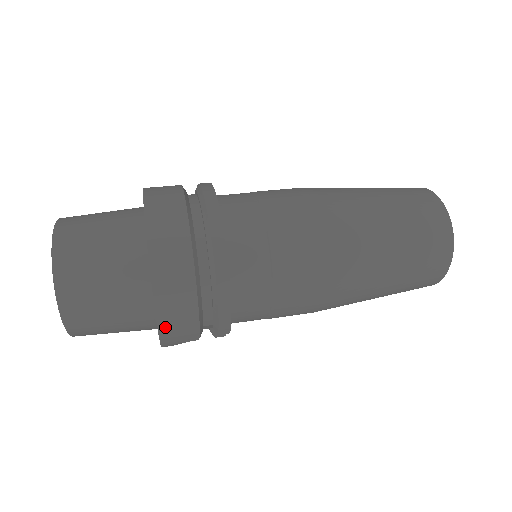
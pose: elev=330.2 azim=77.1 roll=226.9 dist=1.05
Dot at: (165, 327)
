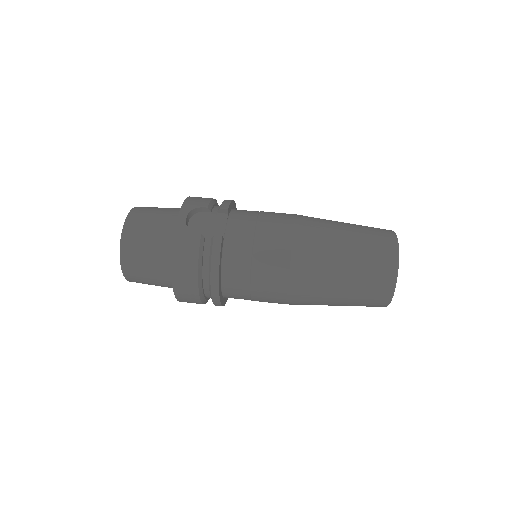
Dot at: occluded
